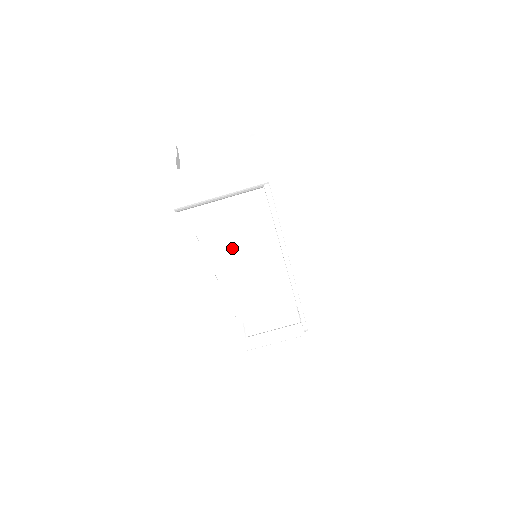
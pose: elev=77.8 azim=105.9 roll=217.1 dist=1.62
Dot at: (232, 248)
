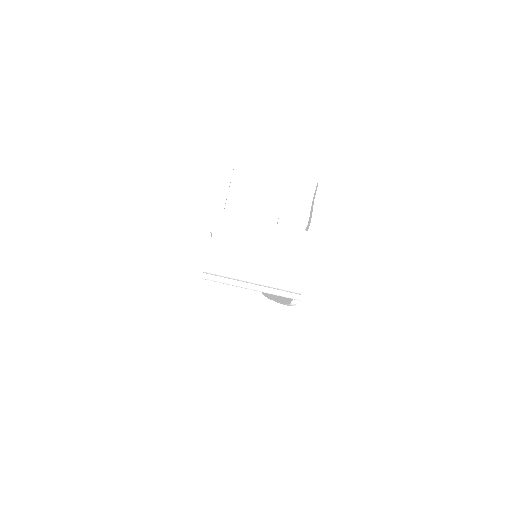
Dot at: occluded
